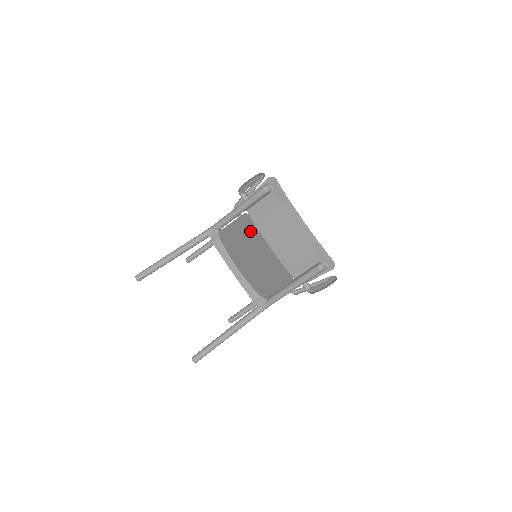
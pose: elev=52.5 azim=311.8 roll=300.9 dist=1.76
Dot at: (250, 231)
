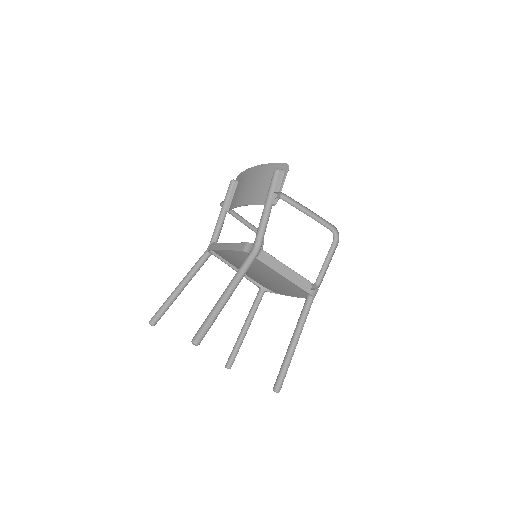
Dot at: occluded
